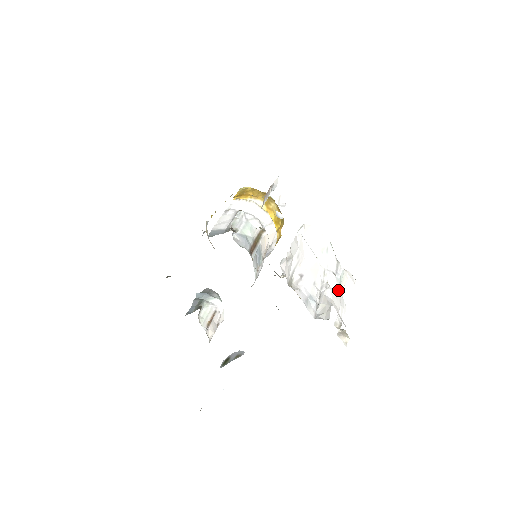
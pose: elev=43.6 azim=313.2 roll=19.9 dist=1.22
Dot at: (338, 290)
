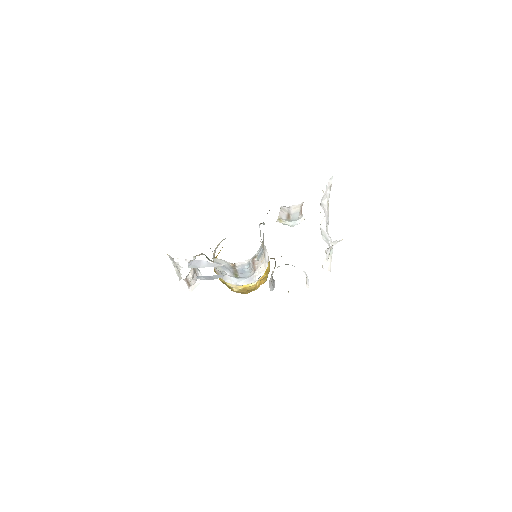
Dot at: occluded
